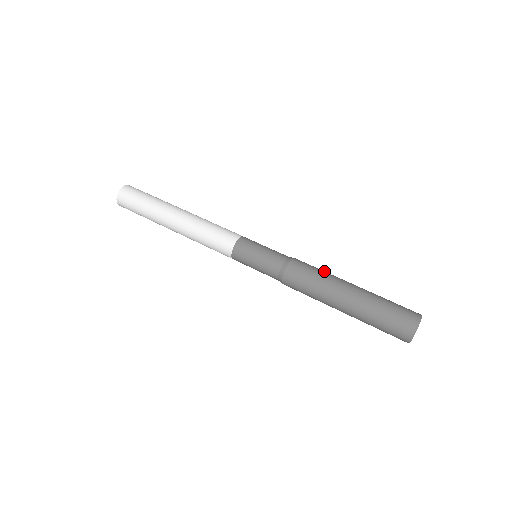
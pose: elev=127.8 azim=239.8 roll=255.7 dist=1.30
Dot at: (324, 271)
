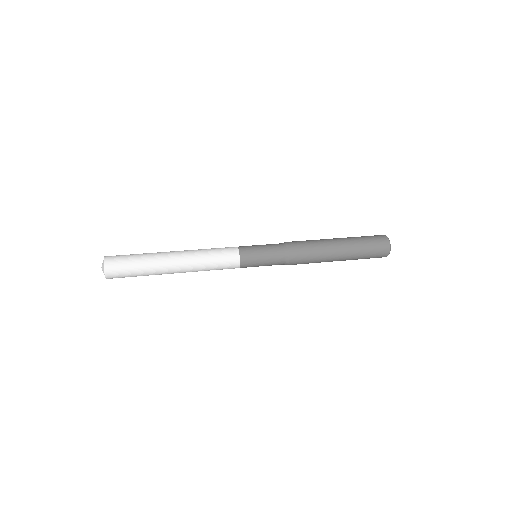
Dot at: (312, 240)
